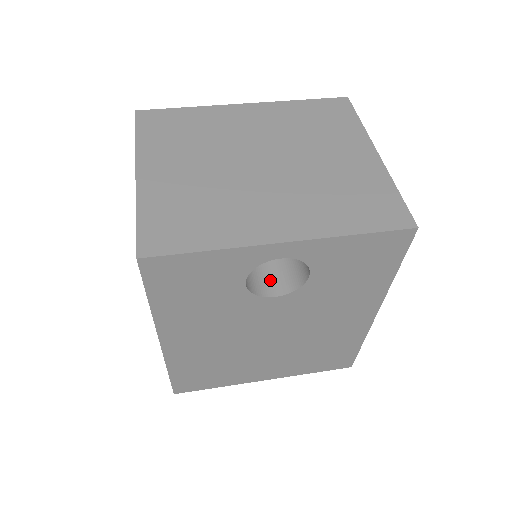
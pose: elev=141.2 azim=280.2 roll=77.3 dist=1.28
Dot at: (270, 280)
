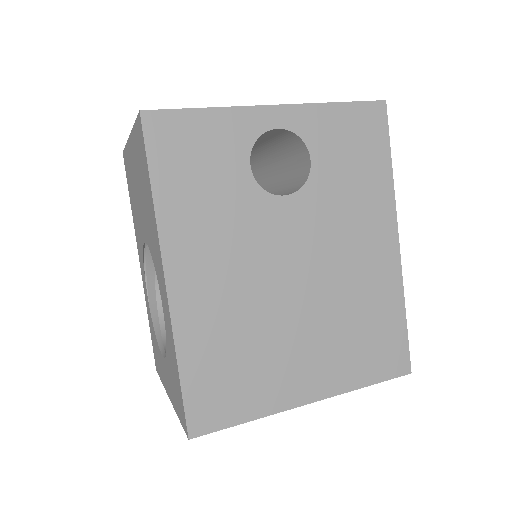
Dot at: occluded
